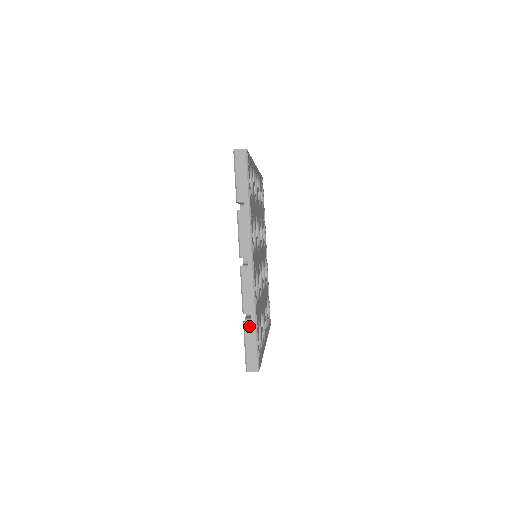
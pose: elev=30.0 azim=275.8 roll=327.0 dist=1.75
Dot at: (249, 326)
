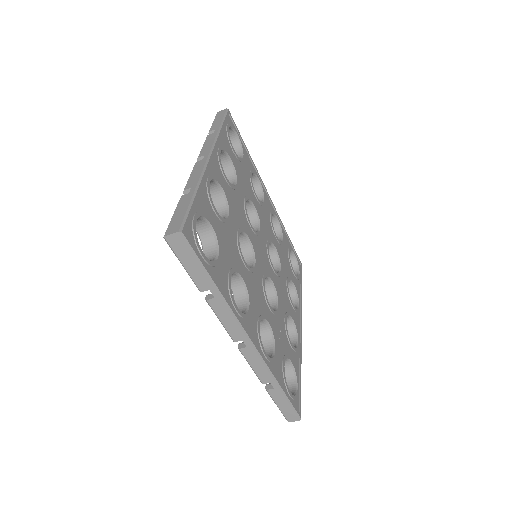
Dot at: (274, 392)
